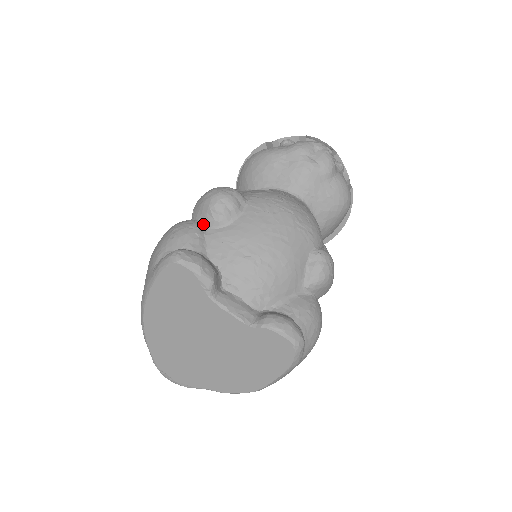
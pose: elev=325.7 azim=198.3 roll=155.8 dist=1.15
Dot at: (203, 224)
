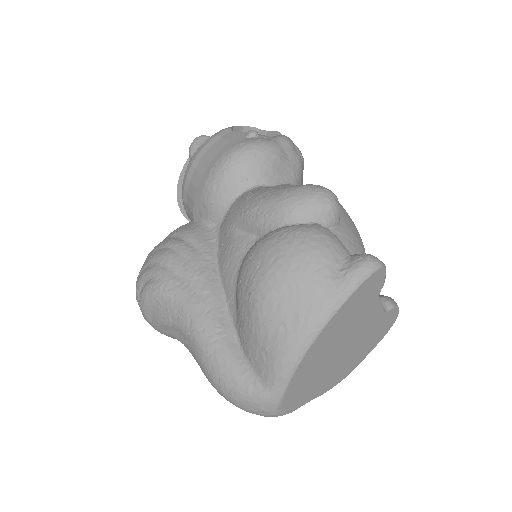
Dot at: (325, 226)
